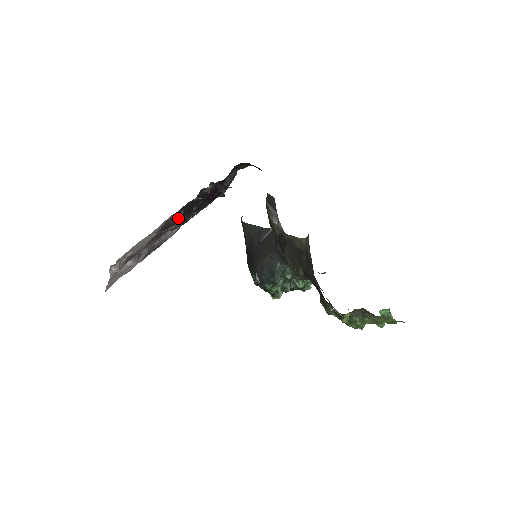
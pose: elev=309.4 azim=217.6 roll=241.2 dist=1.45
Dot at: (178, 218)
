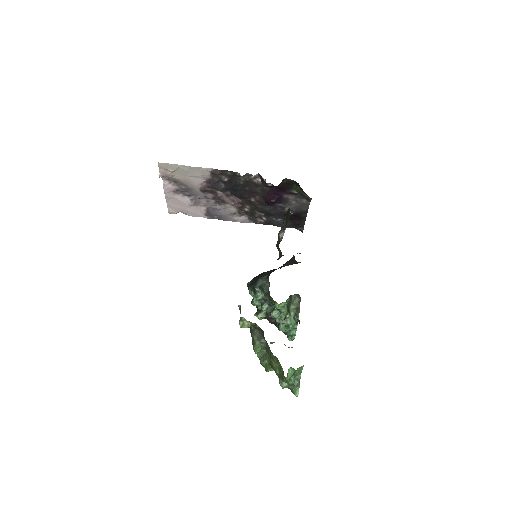
Dot at: (232, 192)
